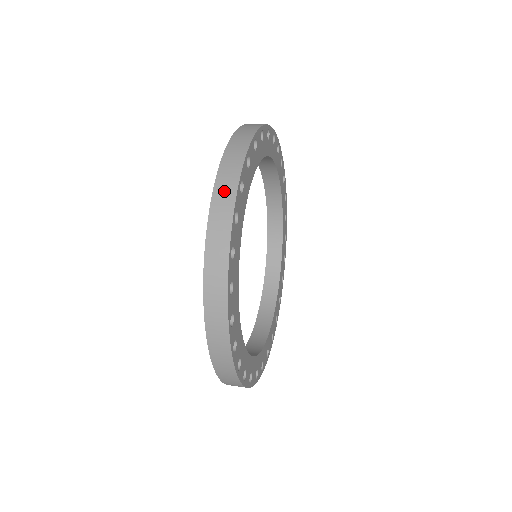
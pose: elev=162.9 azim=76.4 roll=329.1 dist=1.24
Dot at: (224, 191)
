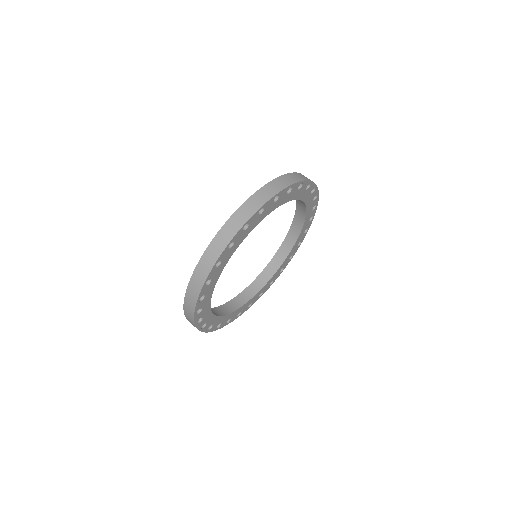
Dot at: (232, 226)
